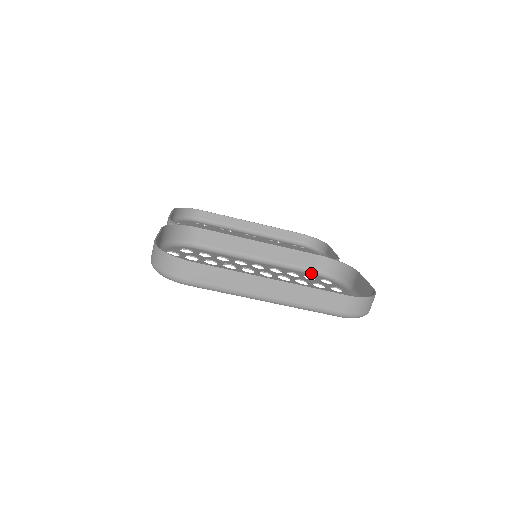
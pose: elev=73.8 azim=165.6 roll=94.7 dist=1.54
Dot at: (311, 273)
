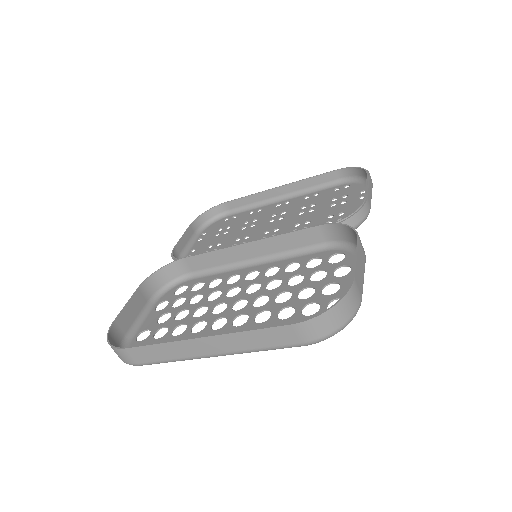
Dot at: (321, 250)
